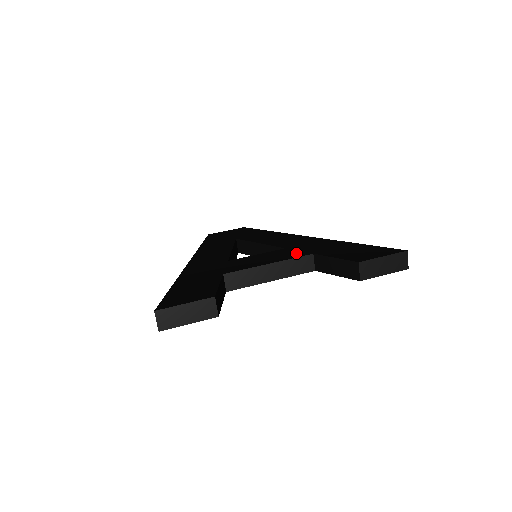
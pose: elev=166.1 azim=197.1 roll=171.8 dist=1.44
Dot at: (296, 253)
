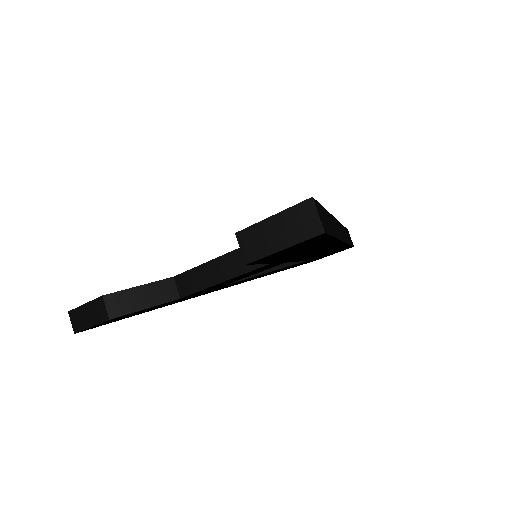
Dot at: occluded
